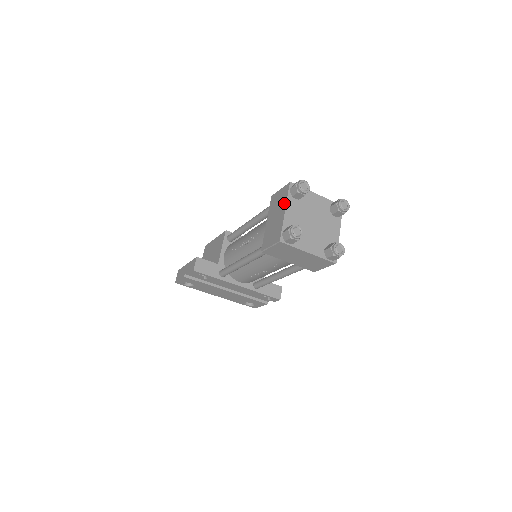
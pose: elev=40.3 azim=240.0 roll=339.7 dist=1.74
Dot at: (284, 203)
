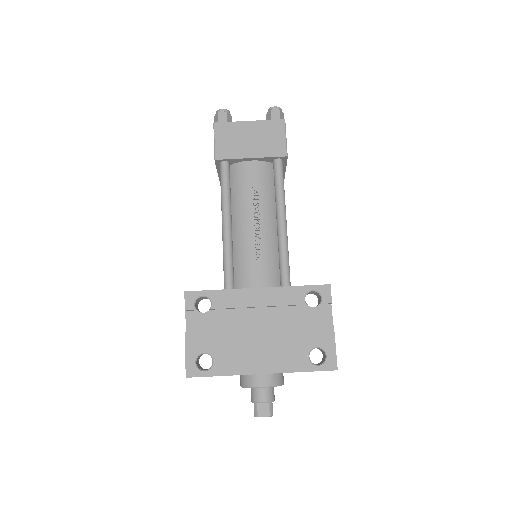
Dot at: occluded
